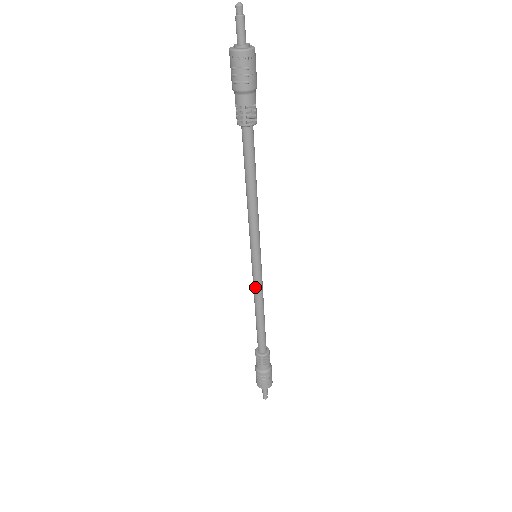
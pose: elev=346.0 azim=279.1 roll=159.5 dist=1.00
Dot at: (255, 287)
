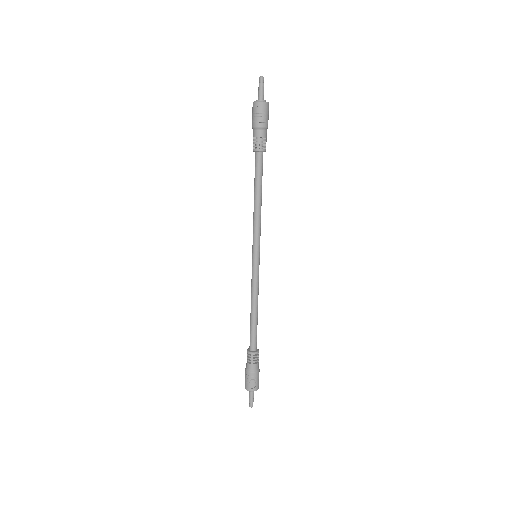
Dot at: (253, 283)
